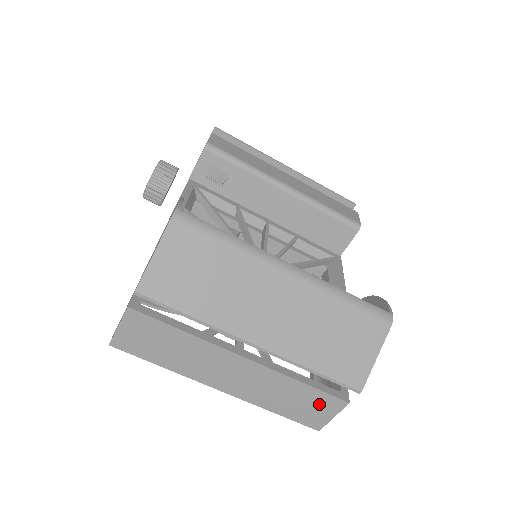
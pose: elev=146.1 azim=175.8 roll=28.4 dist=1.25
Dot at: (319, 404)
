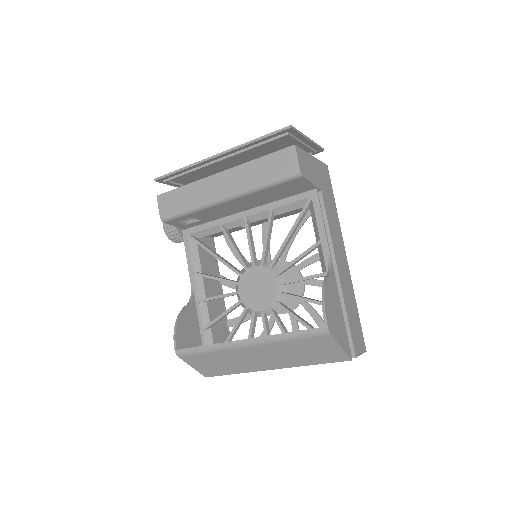
Dot at: occluded
